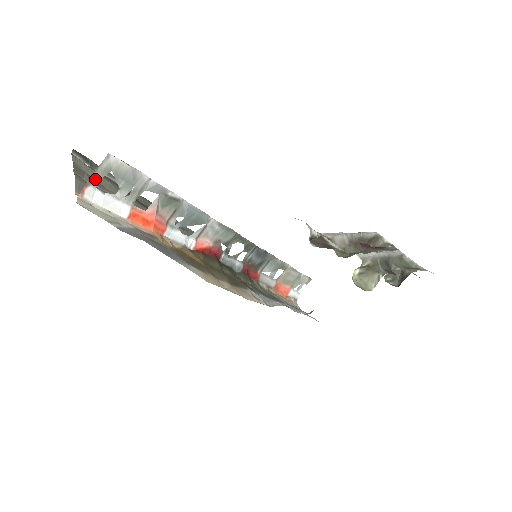
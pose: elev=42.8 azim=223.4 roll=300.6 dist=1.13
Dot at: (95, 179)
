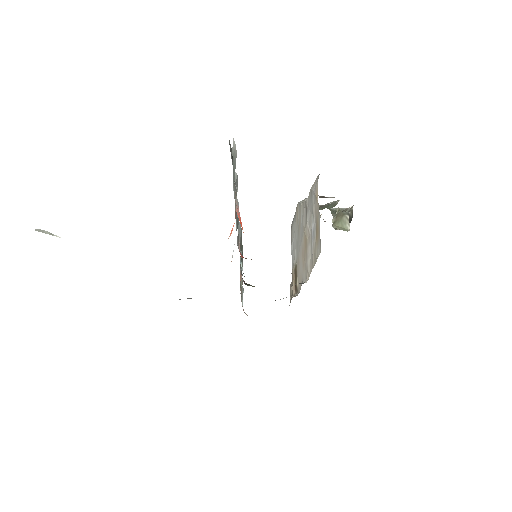
Dot at: occluded
